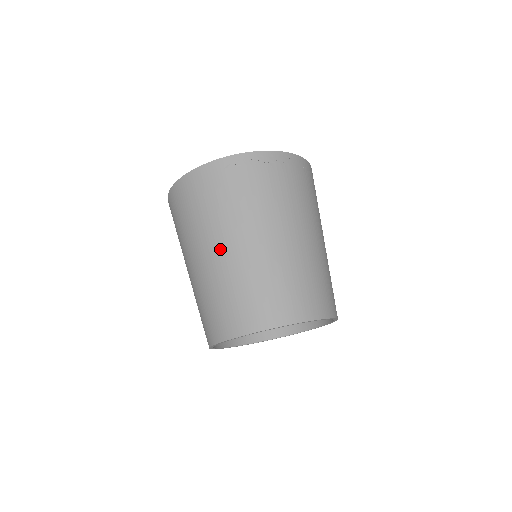
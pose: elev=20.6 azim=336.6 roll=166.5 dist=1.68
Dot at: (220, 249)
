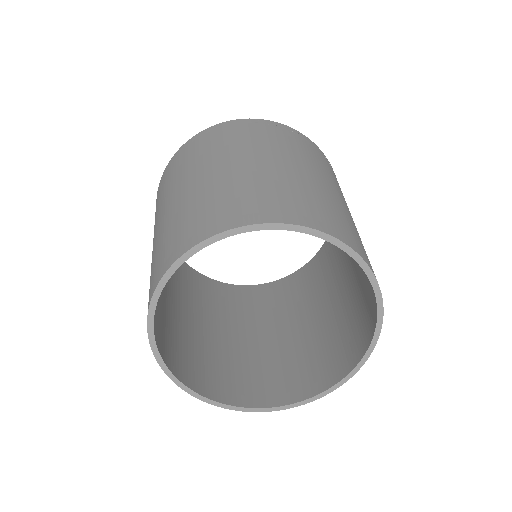
Dot at: (226, 163)
